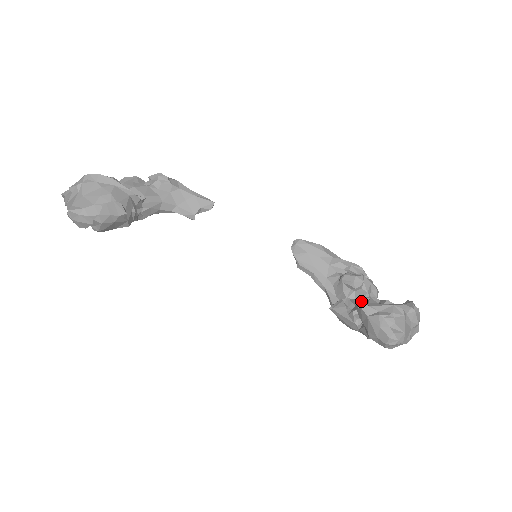
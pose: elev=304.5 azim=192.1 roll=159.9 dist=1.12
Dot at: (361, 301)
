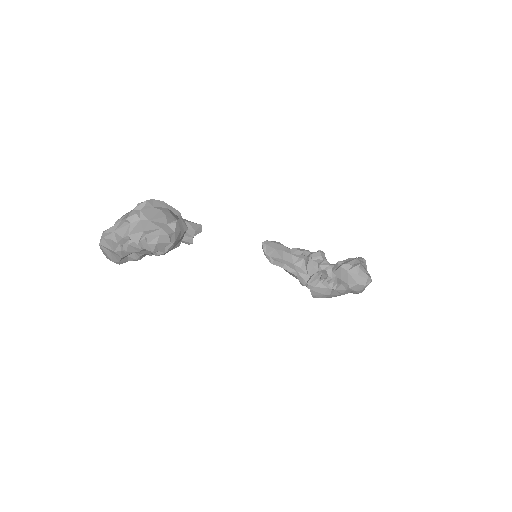
Dot at: (328, 269)
